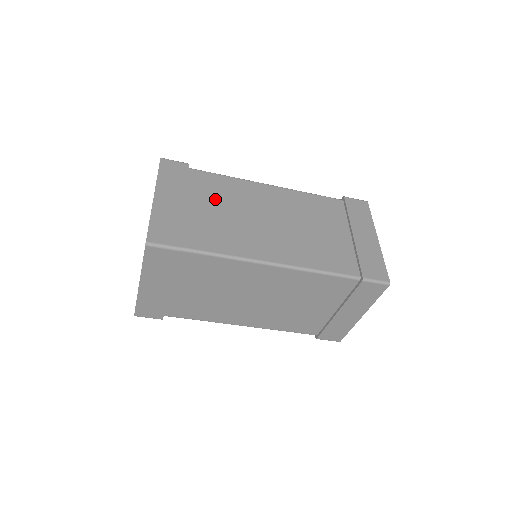
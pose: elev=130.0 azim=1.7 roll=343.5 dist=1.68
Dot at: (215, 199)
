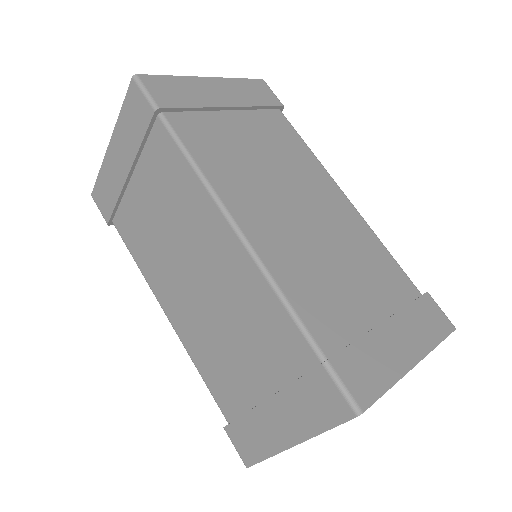
Dot at: (265, 139)
